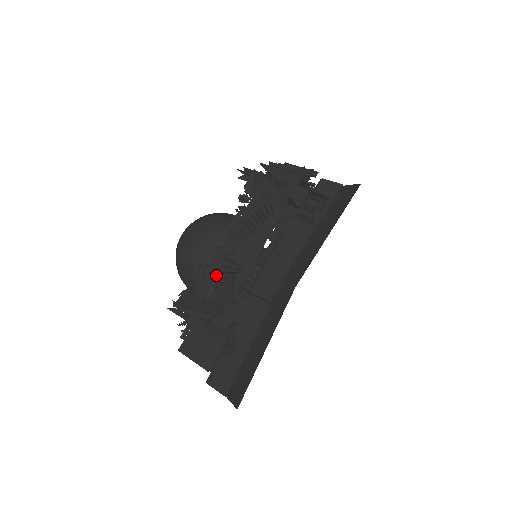
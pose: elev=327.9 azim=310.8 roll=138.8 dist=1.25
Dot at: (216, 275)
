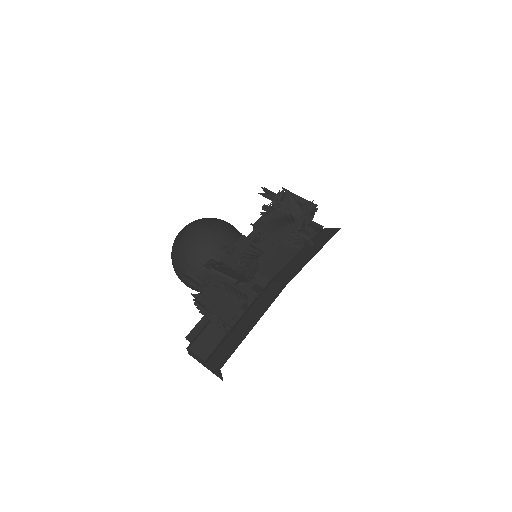
Dot at: (240, 254)
